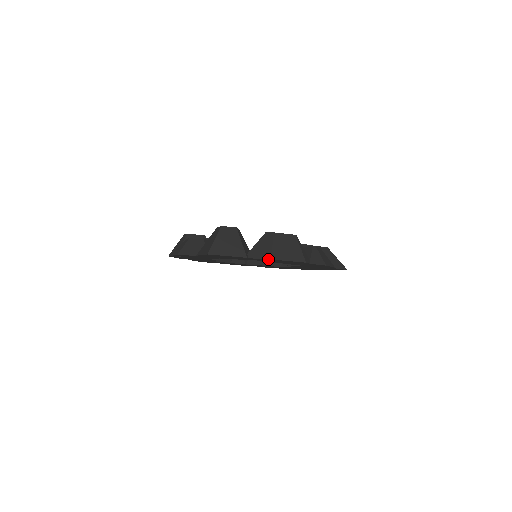
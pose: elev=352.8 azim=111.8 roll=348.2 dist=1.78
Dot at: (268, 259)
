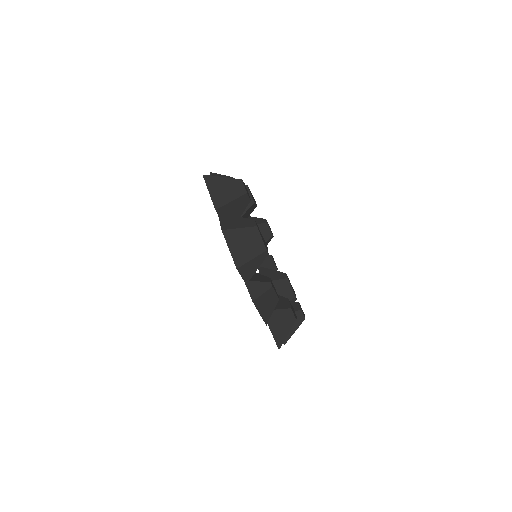
Dot at: (222, 229)
